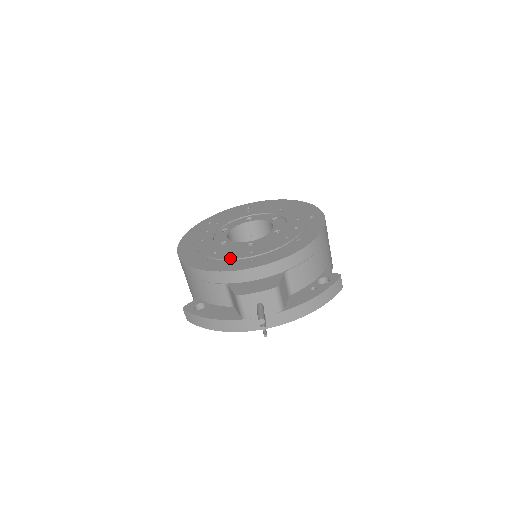
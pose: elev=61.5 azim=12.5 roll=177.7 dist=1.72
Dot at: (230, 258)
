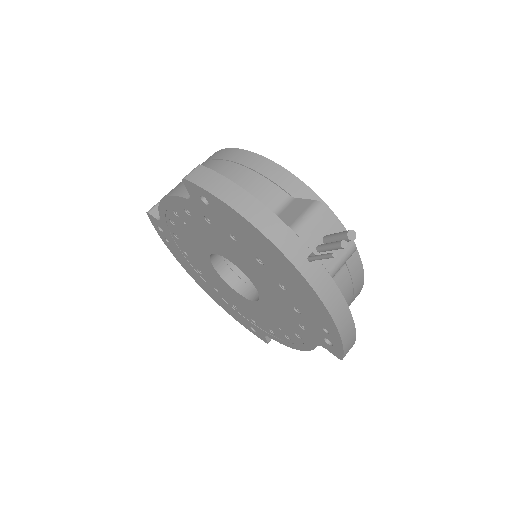
Dot at: occluded
